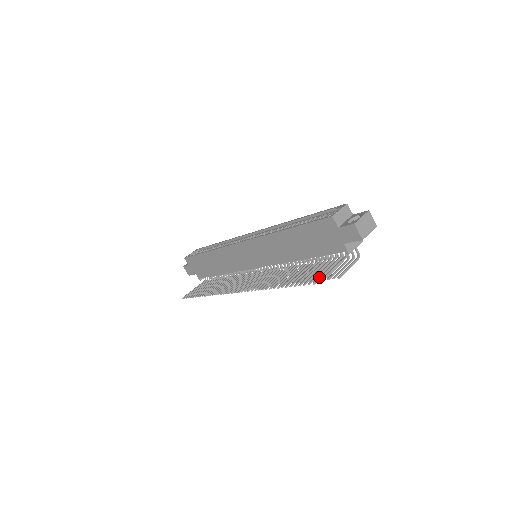
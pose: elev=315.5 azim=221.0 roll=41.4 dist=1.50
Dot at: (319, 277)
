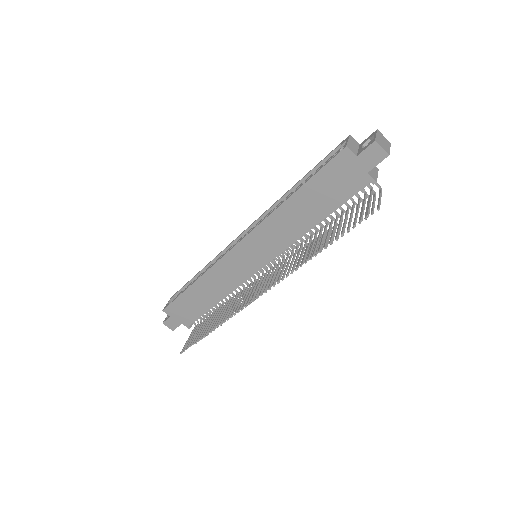
Dot at: (361, 214)
